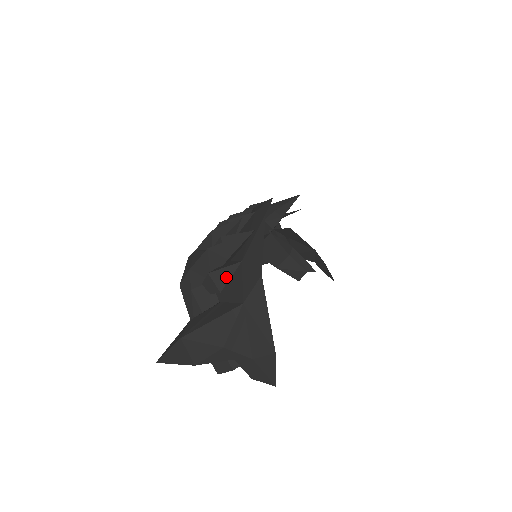
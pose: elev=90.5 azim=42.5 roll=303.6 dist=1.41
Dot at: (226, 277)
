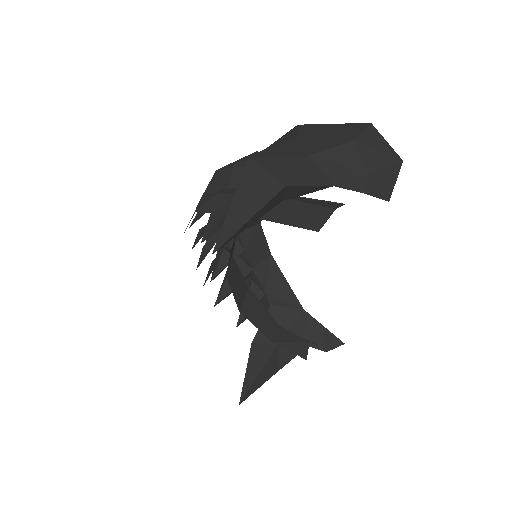
Dot at: occluded
